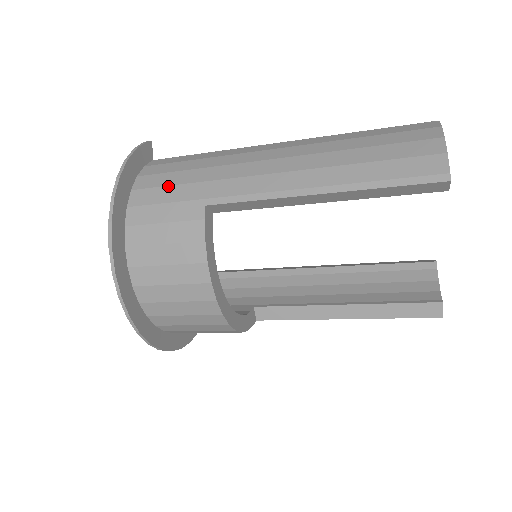
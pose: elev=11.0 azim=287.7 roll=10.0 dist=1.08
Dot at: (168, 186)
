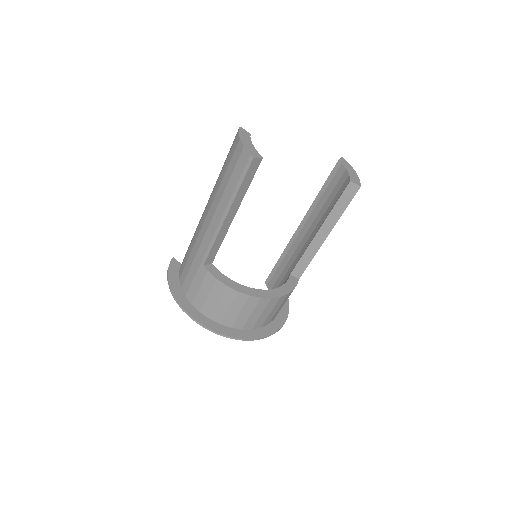
Dot at: (188, 272)
